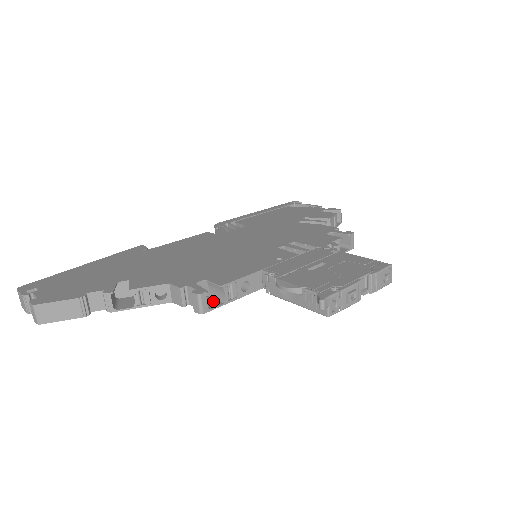
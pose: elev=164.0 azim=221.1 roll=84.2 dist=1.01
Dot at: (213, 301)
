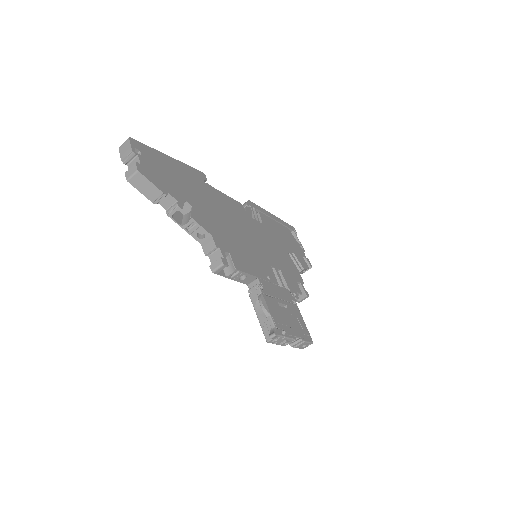
Dot at: occluded
